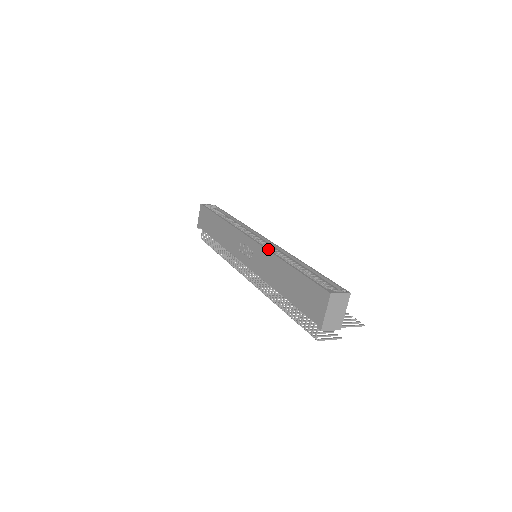
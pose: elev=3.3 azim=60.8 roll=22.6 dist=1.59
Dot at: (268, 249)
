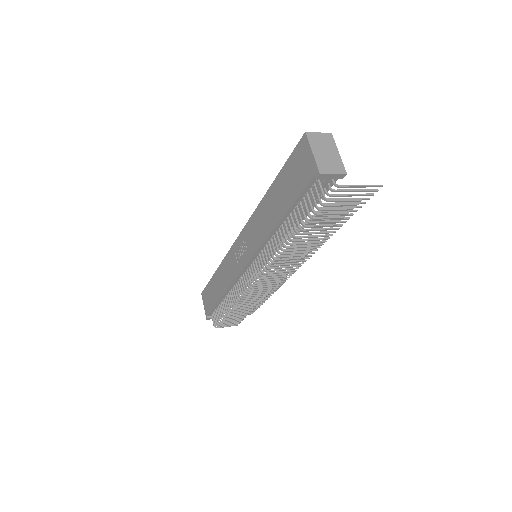
Dot at: (253, 214)
